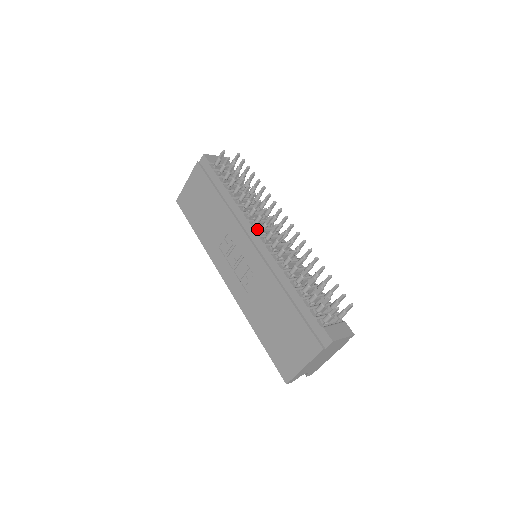
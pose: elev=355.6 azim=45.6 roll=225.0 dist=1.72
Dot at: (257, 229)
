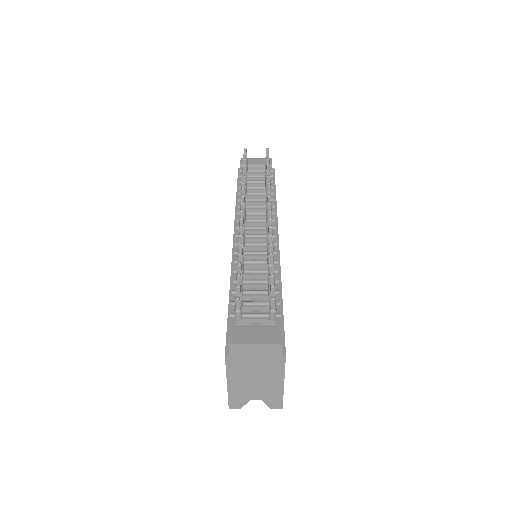
Dot at: occluded
